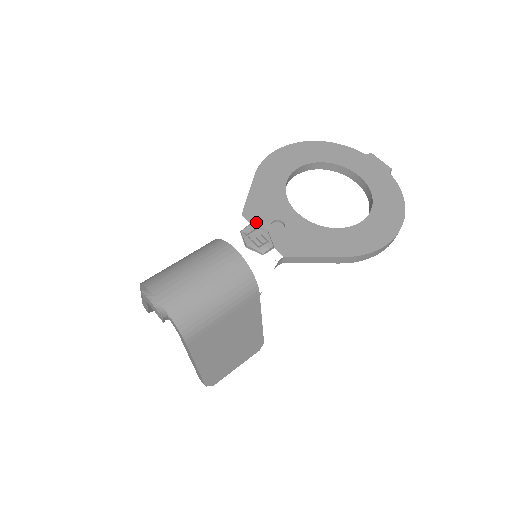
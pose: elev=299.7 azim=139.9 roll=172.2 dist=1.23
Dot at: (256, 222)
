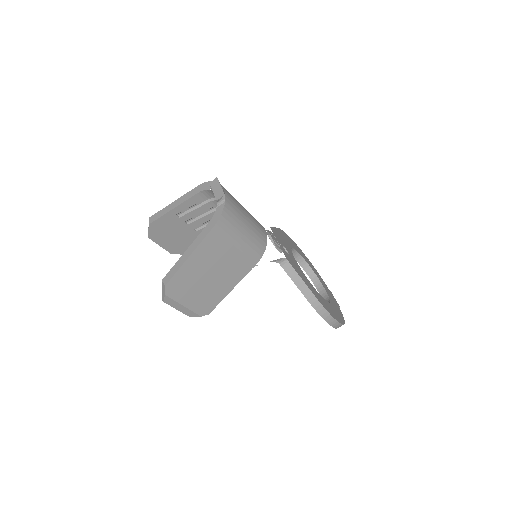
Dot at: (276, 236)
